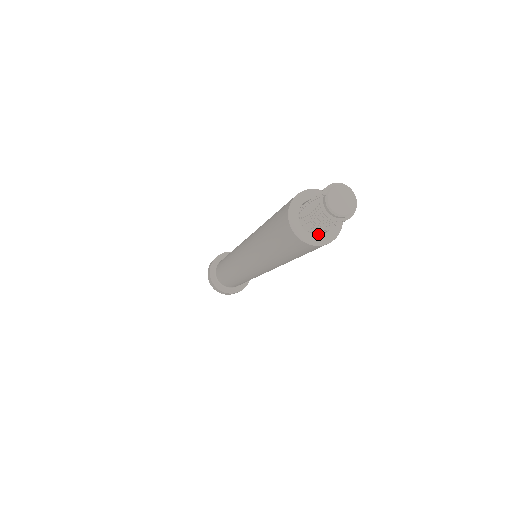
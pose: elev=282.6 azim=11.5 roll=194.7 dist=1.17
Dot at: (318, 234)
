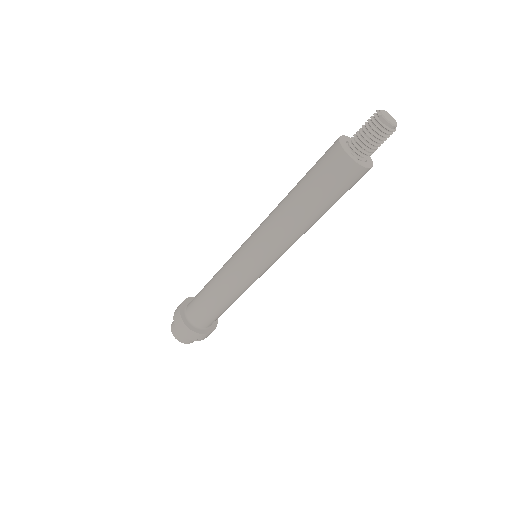
Dot at: (363, 163)
